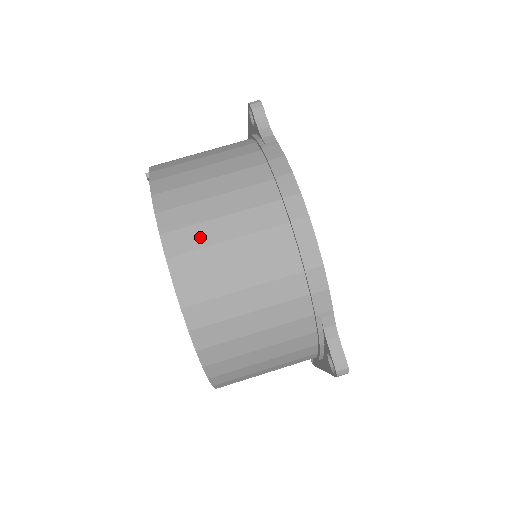
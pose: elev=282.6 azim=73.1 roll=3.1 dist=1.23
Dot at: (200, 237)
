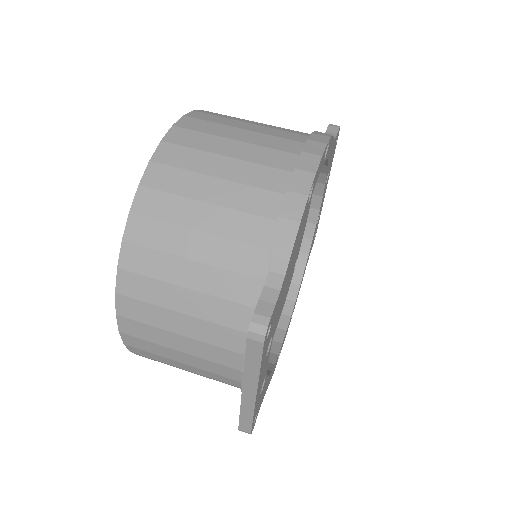
Dot at: (214, 129)
